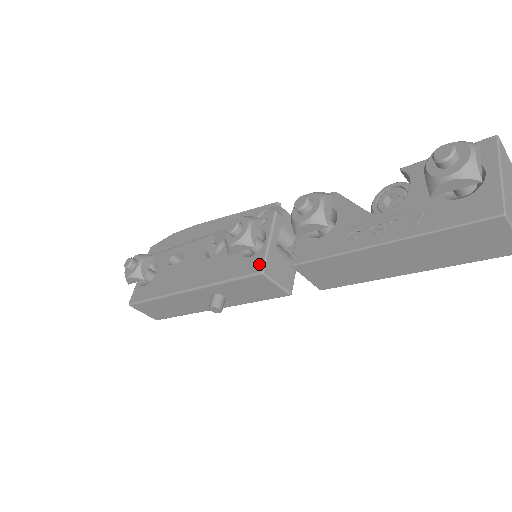
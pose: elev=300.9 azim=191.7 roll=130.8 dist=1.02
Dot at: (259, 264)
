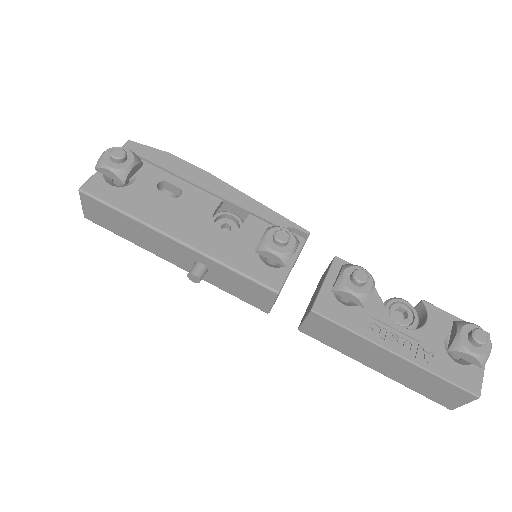
Dot at: (278, 282)
